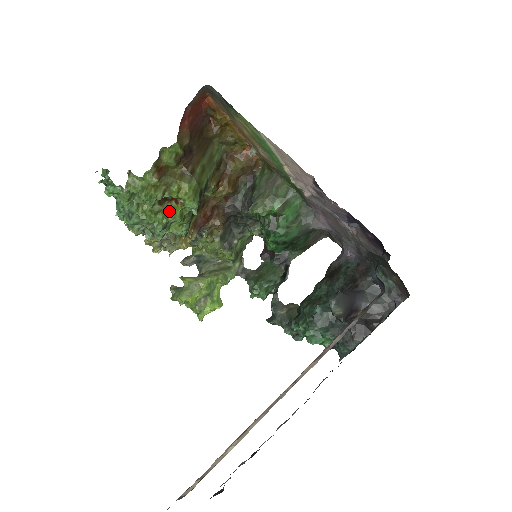
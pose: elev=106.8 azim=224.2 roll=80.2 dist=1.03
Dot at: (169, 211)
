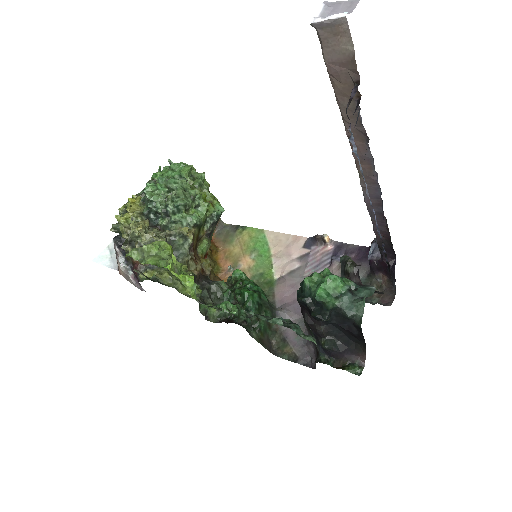
Dot at: (205, 197)
